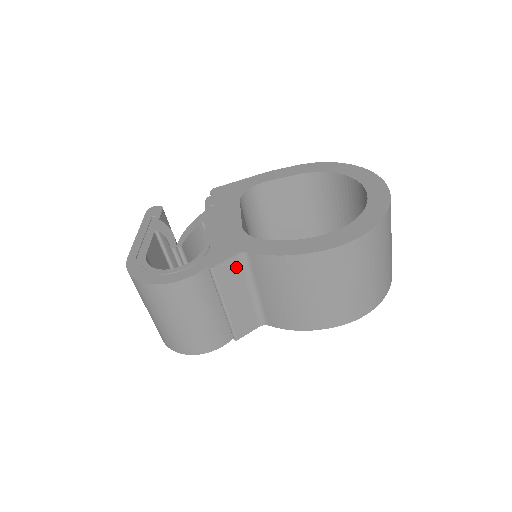
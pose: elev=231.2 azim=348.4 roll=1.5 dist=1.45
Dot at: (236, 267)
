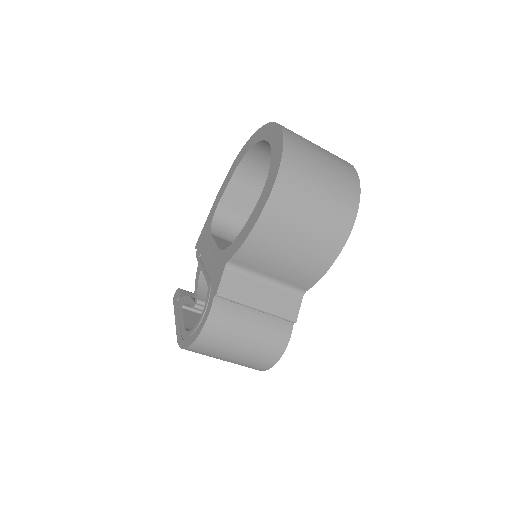
Dot at: (234, 277)
